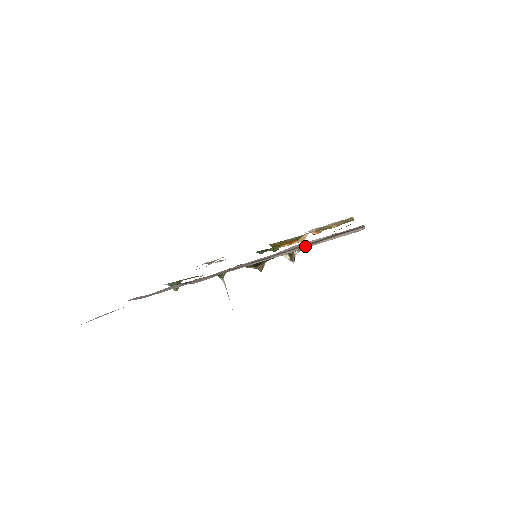
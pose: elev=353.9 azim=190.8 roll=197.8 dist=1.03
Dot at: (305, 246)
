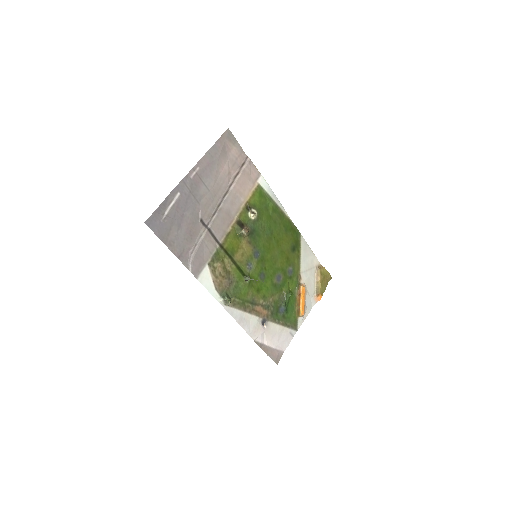
Dot at: (237, 178)
